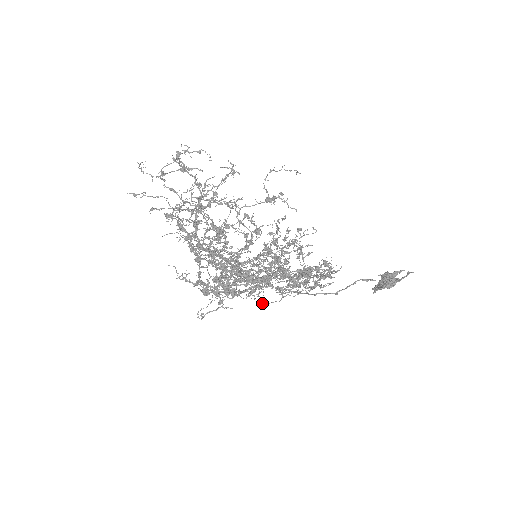
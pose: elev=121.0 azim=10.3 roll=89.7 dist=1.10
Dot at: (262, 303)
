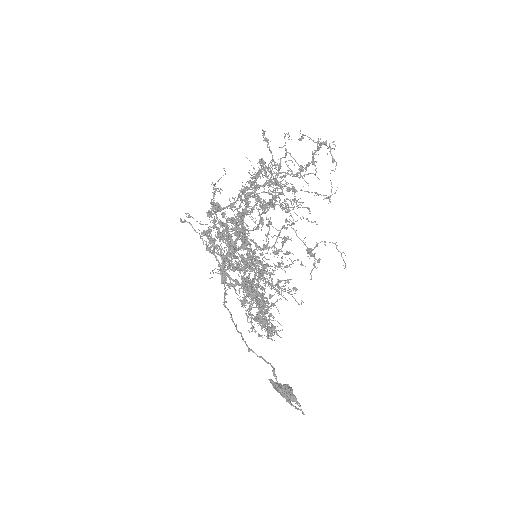
Dot at: occluded
